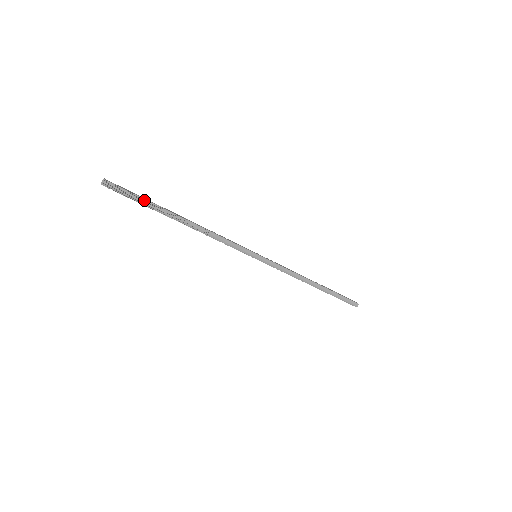
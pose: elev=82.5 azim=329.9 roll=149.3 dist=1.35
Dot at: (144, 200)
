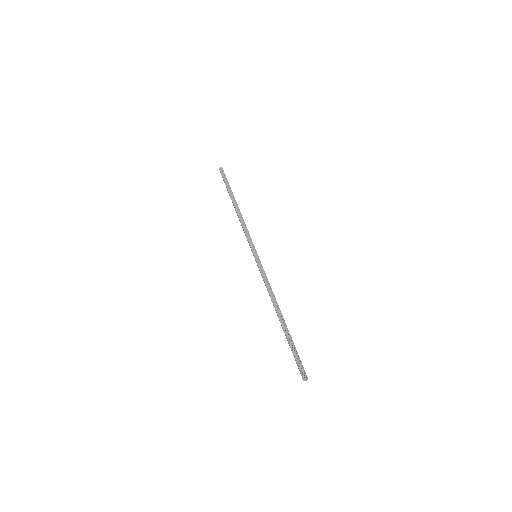
Dot at: (228, 183)
